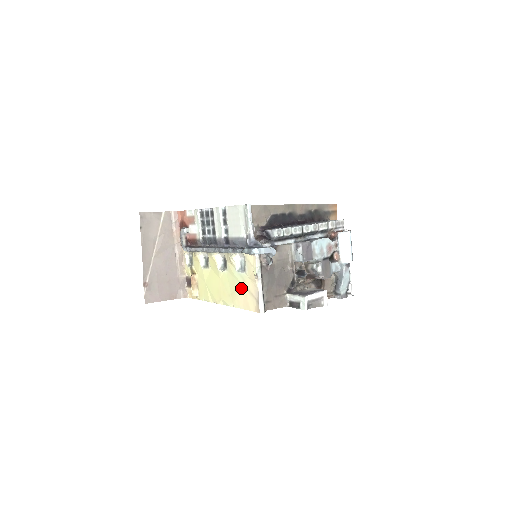
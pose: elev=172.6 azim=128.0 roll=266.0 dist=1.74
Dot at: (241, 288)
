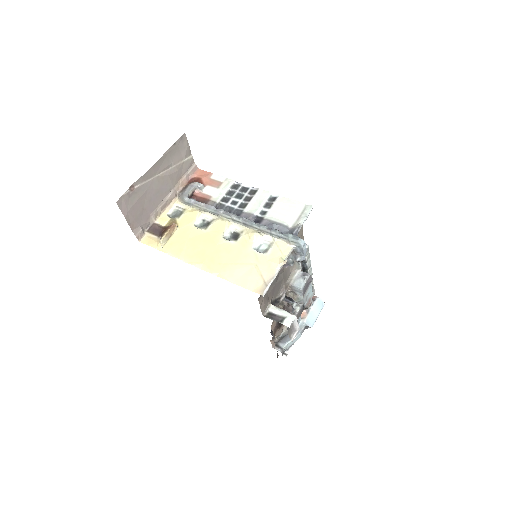
Dot at: (247, 264)
